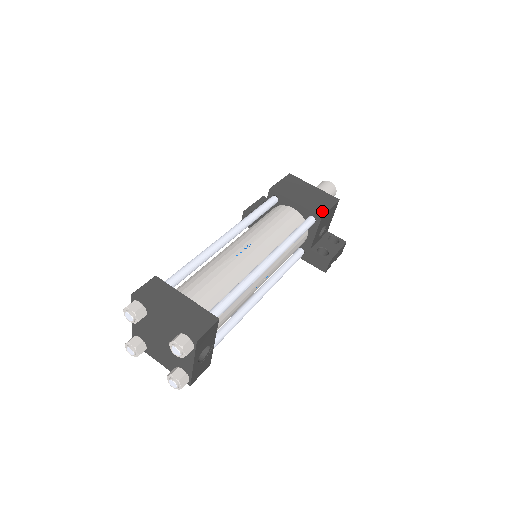
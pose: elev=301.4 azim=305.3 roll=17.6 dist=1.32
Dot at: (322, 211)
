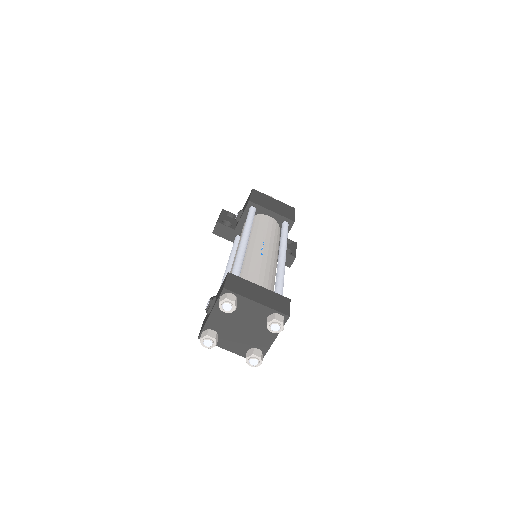
Dot at: (292, 217)
